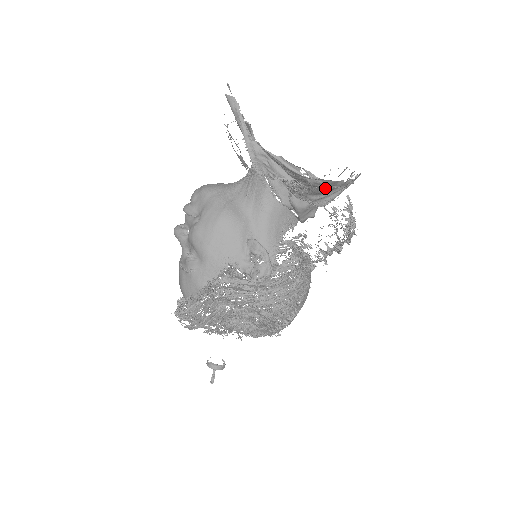
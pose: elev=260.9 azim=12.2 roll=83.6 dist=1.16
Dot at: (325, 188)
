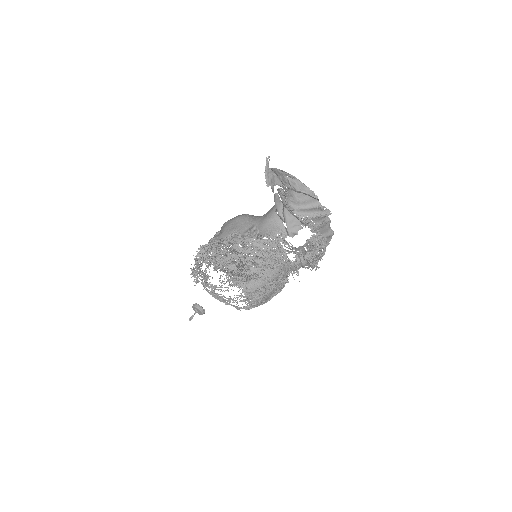
Dot at: (298, 190)
